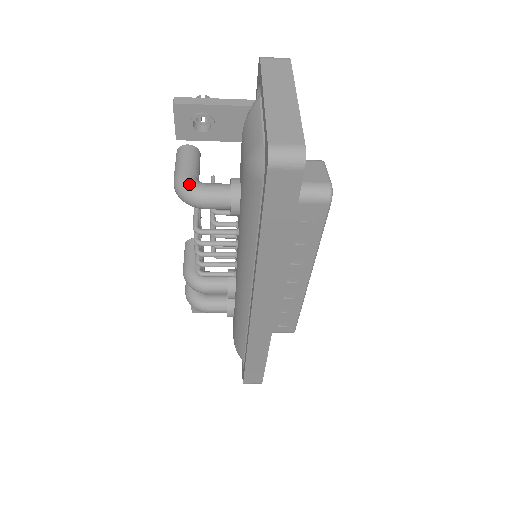
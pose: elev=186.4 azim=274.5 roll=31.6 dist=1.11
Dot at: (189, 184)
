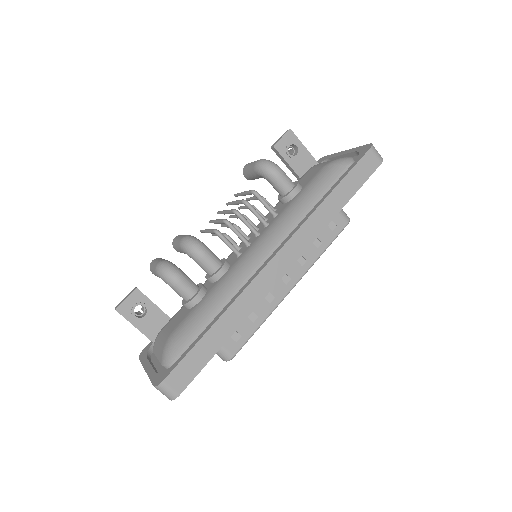
Dot at: (274, 163)
